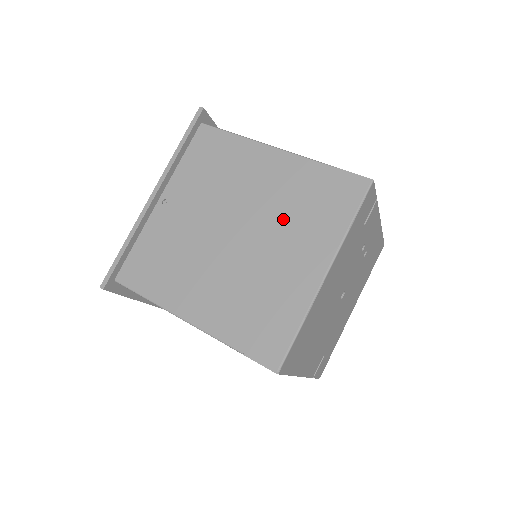
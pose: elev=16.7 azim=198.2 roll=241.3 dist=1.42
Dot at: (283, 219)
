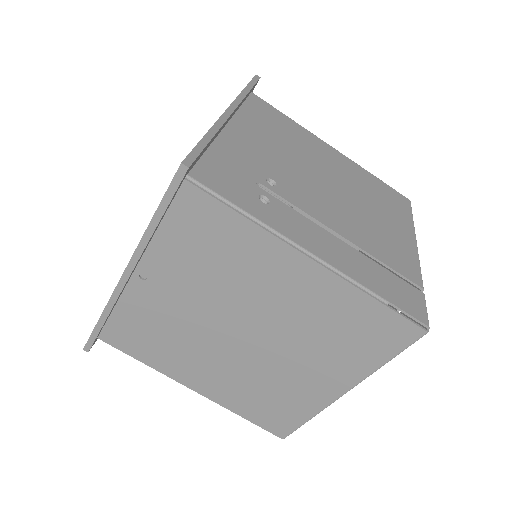
Dot at: (305, 339)
